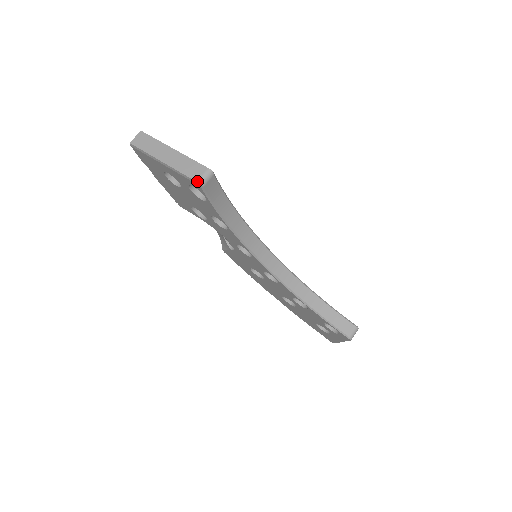
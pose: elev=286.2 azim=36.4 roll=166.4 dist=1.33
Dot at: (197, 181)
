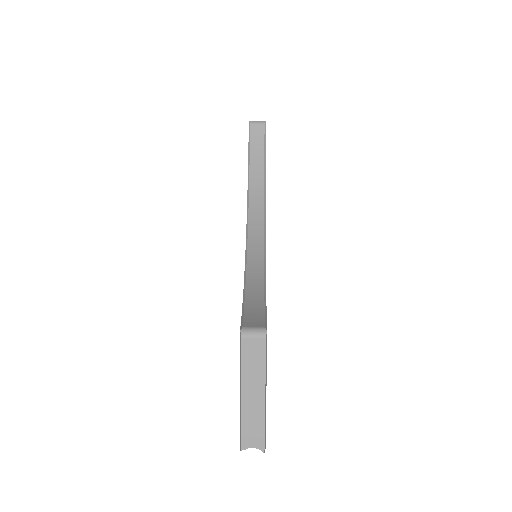
Dot at: (250, 121)
